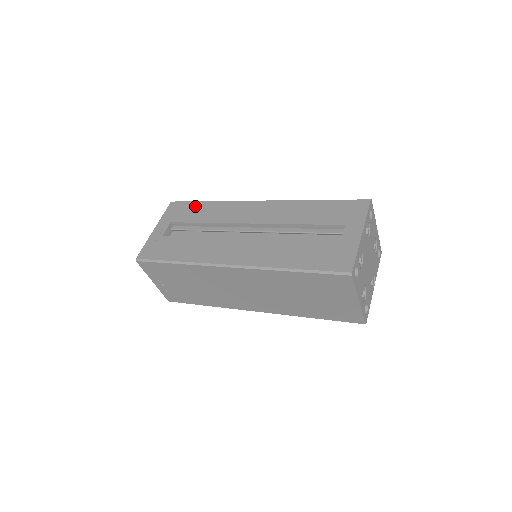
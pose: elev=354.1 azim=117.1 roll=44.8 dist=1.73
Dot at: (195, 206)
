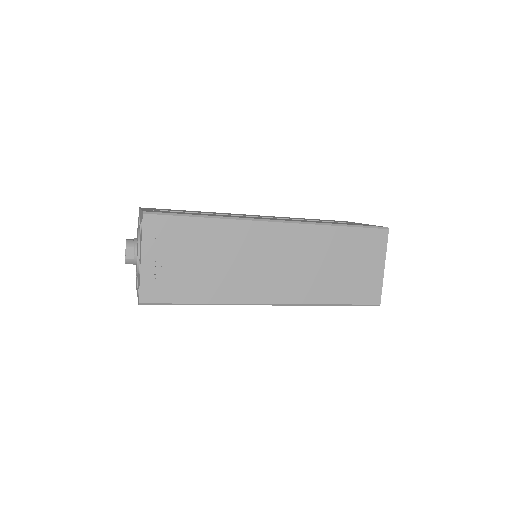
Dot at: occluded
